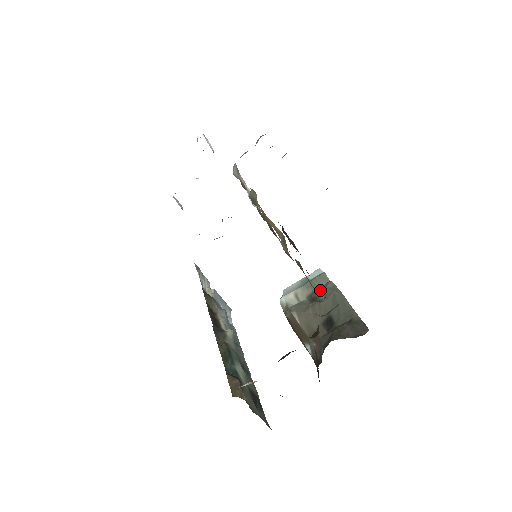
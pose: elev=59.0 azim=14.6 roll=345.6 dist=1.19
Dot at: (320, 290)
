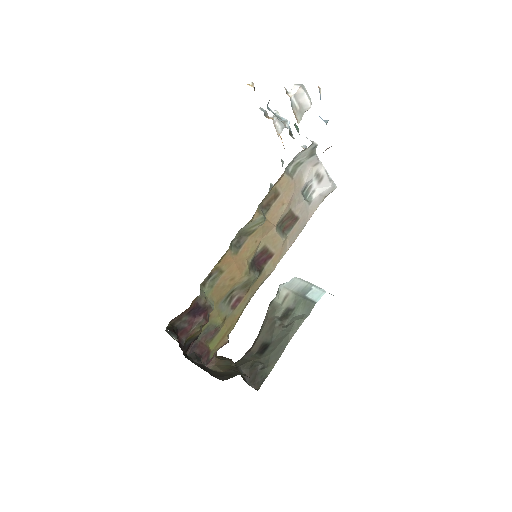
Dot at: (295, 315)
